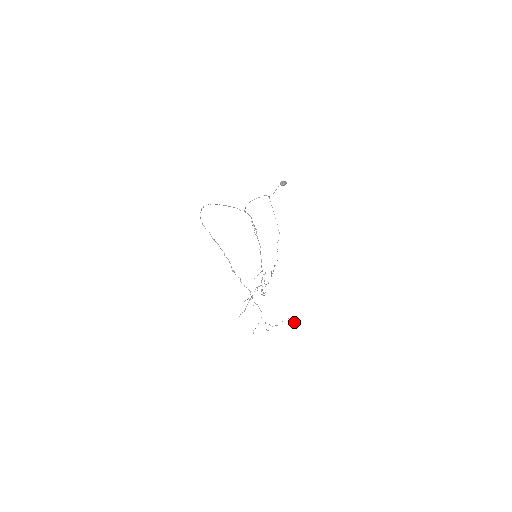
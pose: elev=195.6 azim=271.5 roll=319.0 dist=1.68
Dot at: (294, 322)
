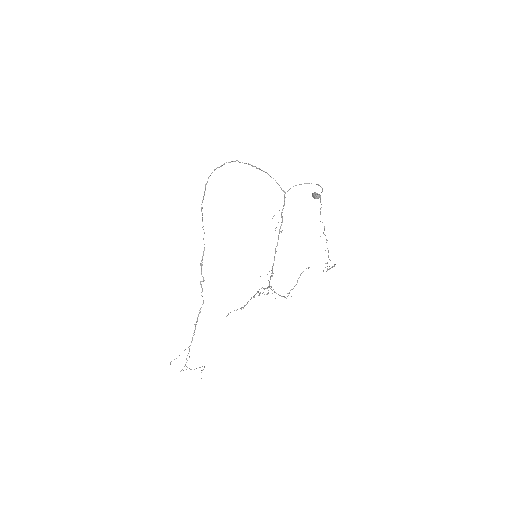
Dot at: occluded
